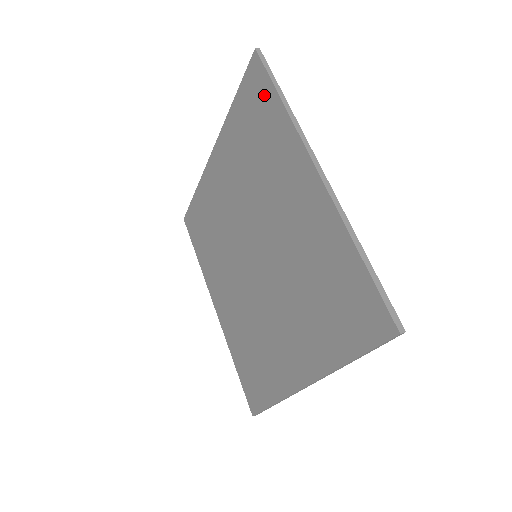
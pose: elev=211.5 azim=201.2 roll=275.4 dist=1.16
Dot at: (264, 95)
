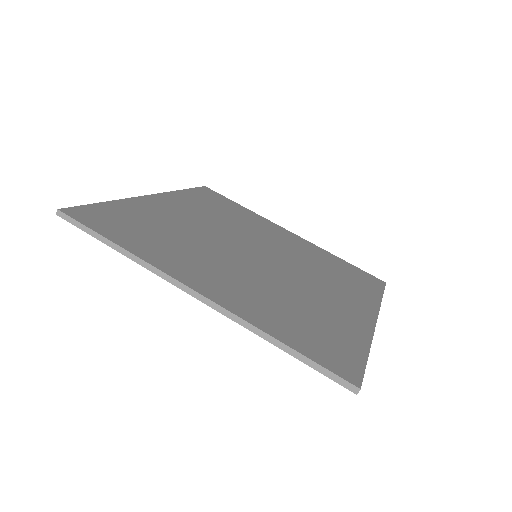
Dot at: occluded
